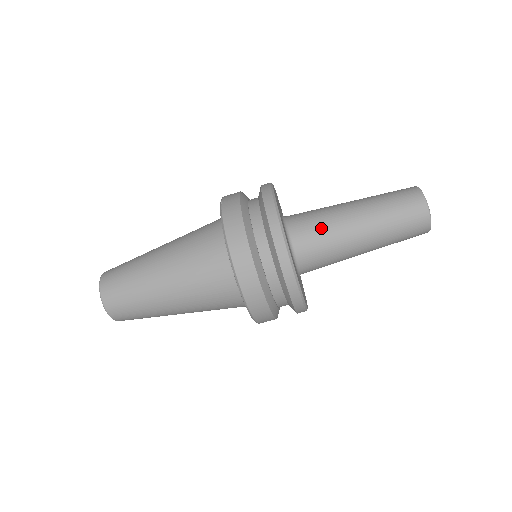
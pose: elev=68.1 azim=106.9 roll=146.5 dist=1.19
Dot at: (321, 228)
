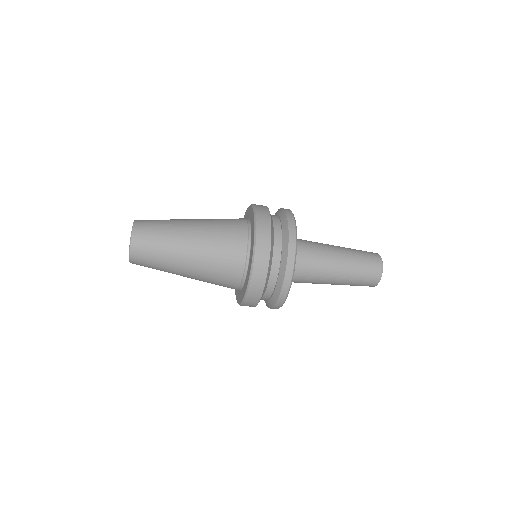
Dot at: occluded
